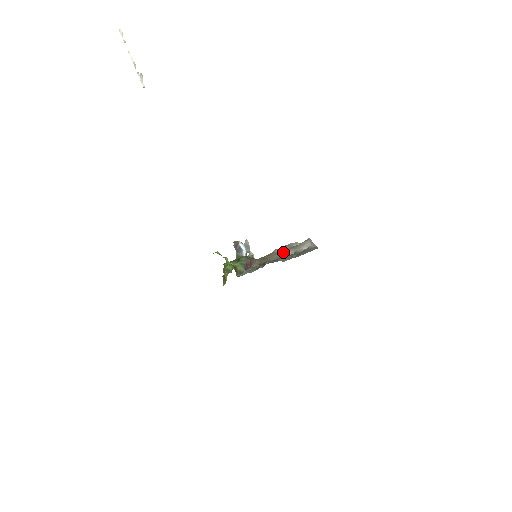
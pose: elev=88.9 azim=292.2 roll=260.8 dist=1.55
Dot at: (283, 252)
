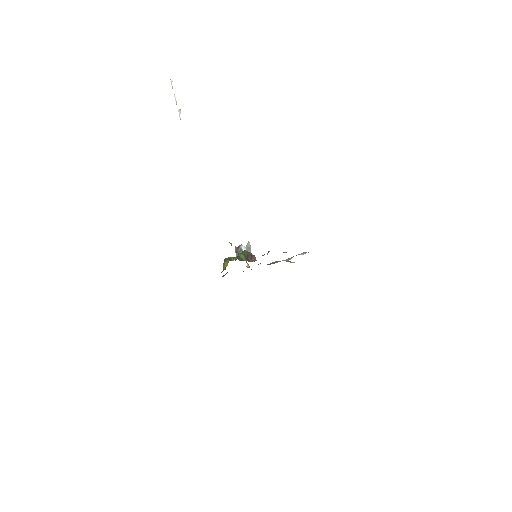
Dot at: occluded
